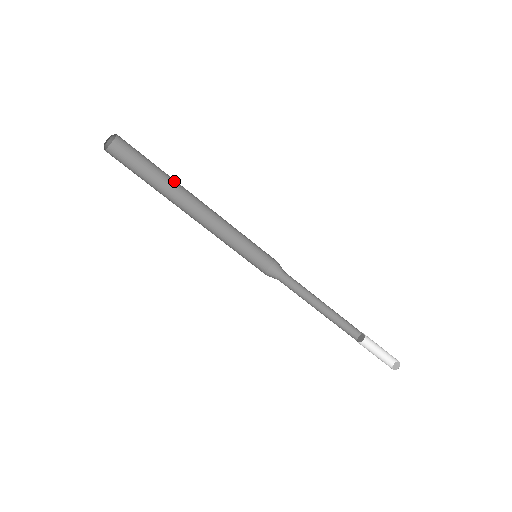
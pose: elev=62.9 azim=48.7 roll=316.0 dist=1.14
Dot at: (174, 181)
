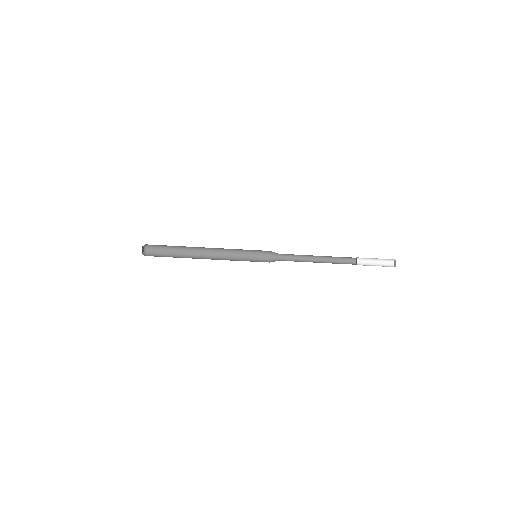
Dot at: (187, 251)
